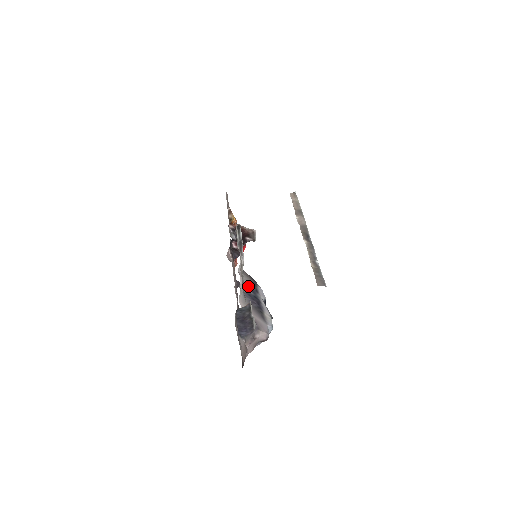
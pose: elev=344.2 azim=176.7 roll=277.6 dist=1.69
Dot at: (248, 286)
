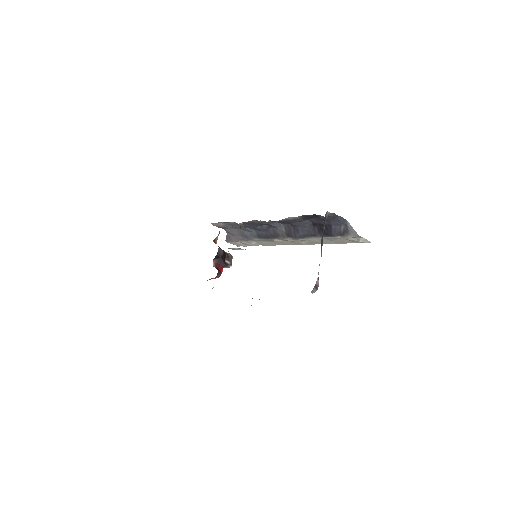
Dot at: occluded
